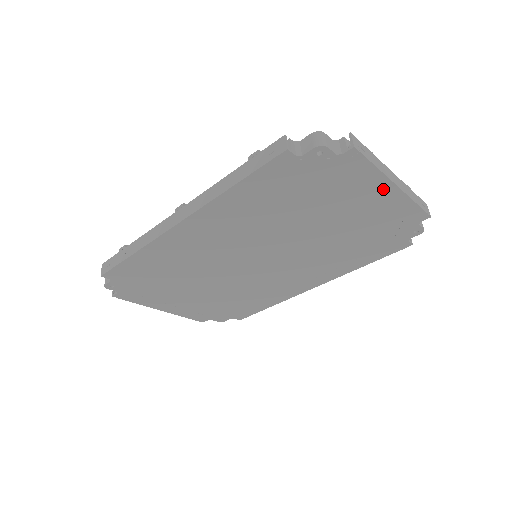
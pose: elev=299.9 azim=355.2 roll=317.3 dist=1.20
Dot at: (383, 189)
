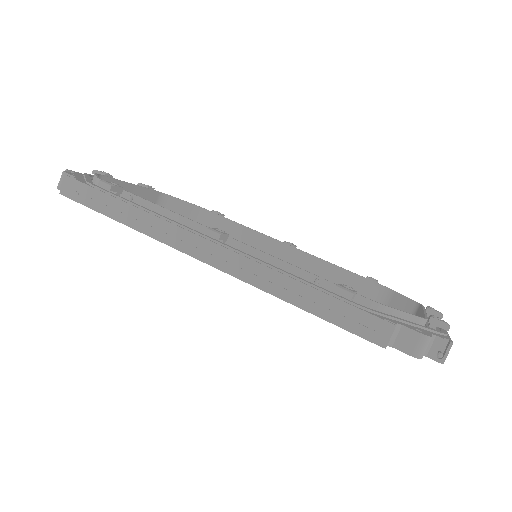
Dot at: occluded
